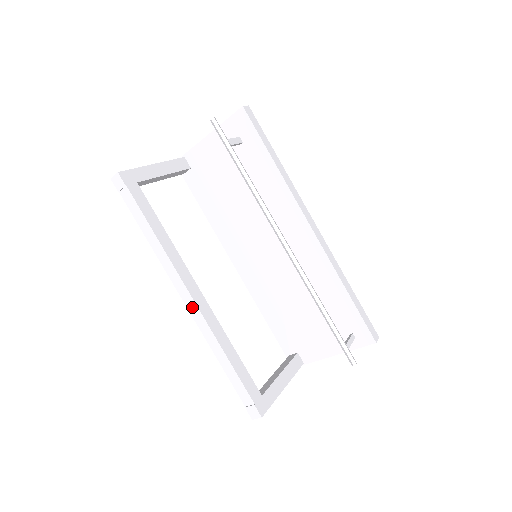
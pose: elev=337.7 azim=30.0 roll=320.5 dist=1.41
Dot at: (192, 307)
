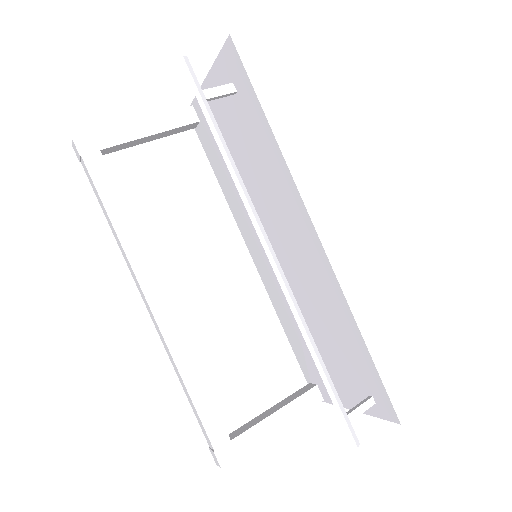
Dot at: (152, 316)
